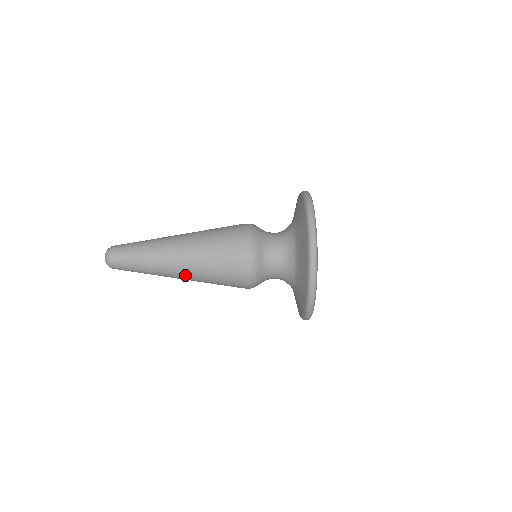
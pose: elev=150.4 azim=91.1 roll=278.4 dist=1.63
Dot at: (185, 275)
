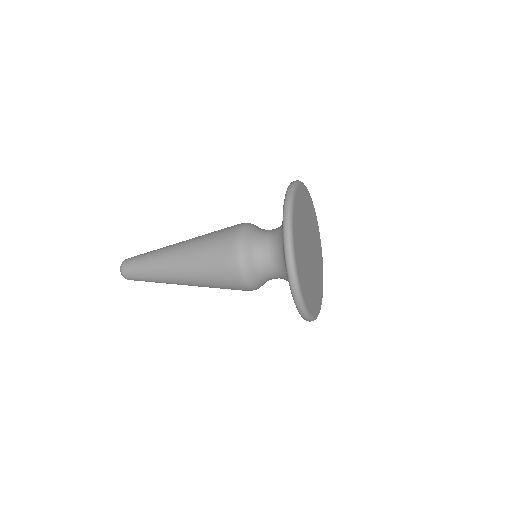
Dot at: (182, 274)
